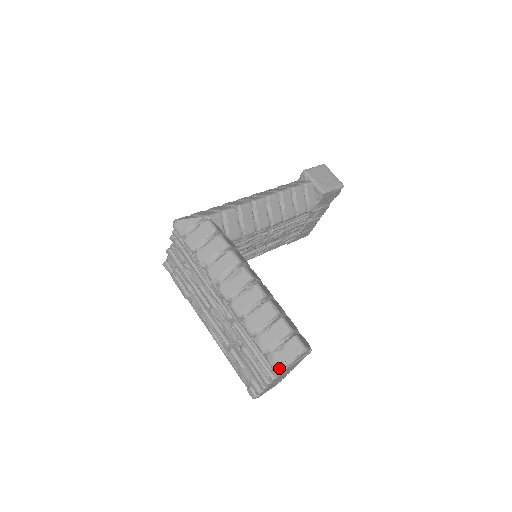
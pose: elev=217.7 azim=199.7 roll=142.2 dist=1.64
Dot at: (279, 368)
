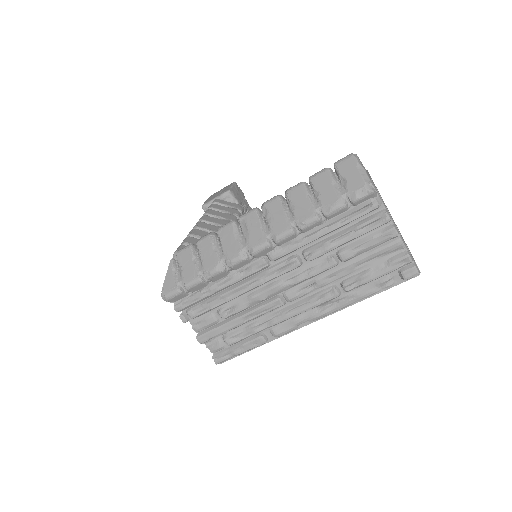
Dot at: (367, 186)
